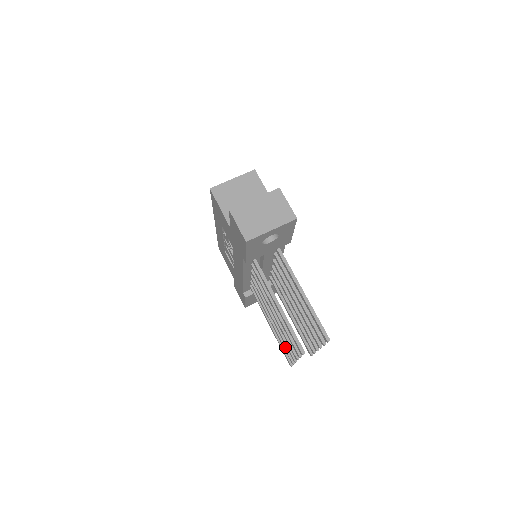
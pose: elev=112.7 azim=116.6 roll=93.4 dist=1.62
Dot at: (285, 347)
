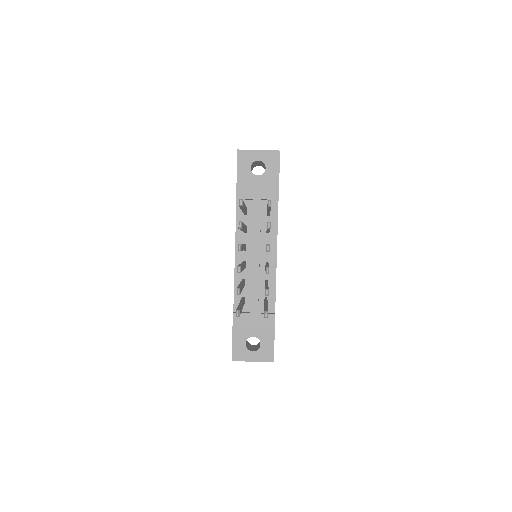
Dot at: (239, 286)
